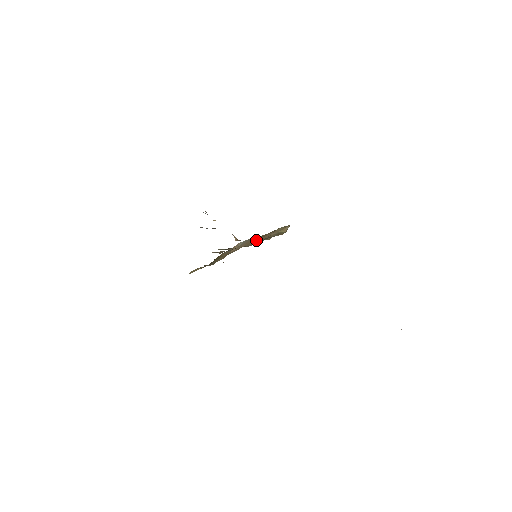
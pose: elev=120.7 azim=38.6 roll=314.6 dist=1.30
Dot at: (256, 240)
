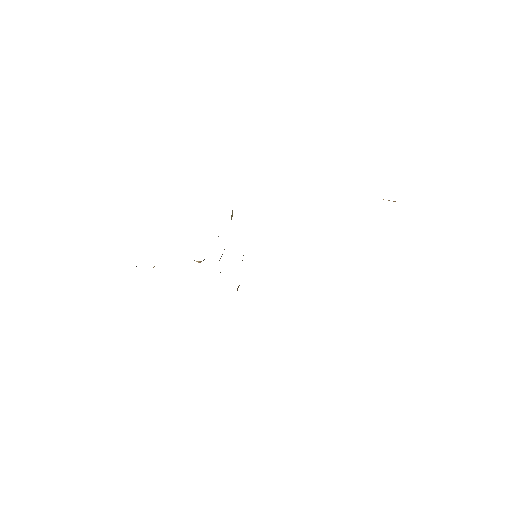
Dot at: occluded
